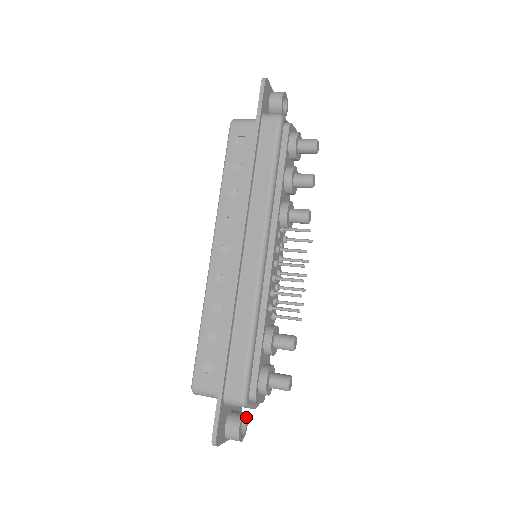
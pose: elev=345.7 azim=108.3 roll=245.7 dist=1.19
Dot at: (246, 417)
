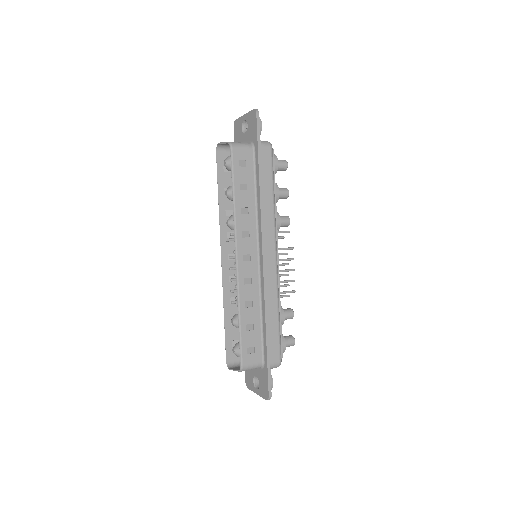
Dot at: occluded
